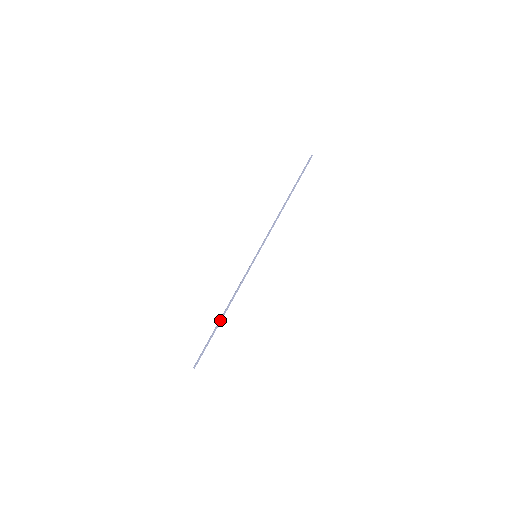
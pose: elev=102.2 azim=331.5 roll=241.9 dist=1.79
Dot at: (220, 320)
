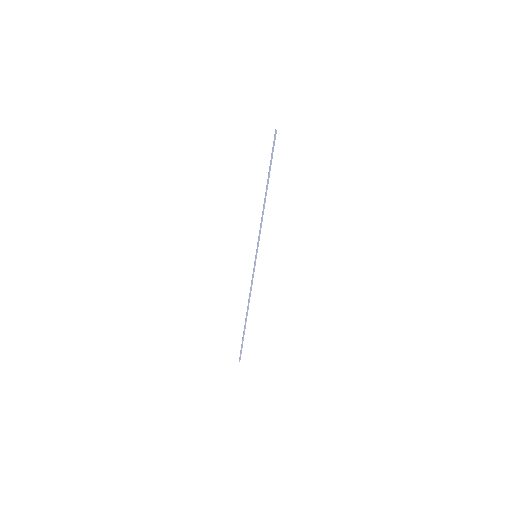
Dot at: (245, 320)
